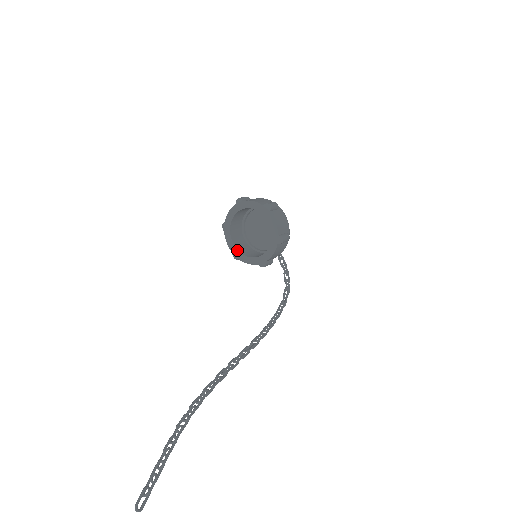
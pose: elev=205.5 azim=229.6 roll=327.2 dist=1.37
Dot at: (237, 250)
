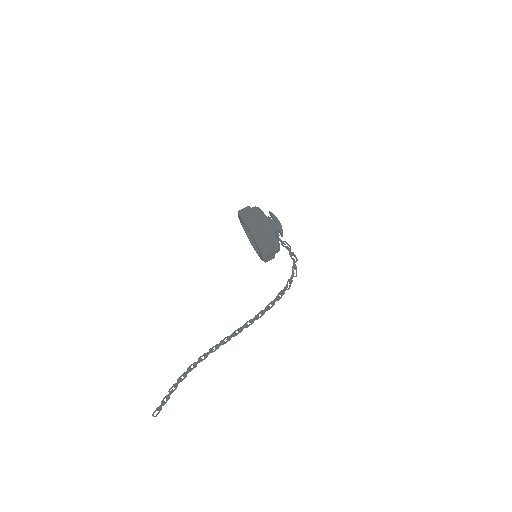
Dot at: (252, 244)
